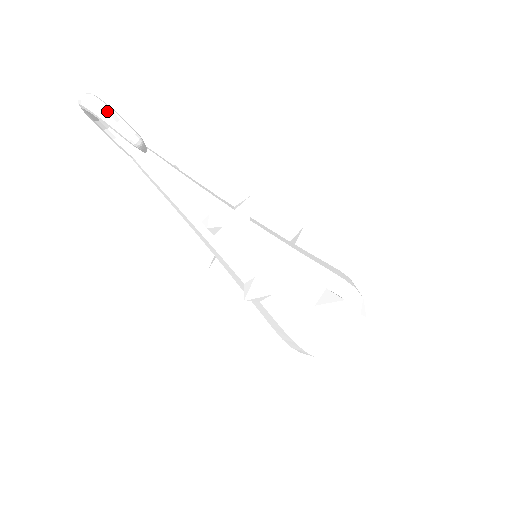
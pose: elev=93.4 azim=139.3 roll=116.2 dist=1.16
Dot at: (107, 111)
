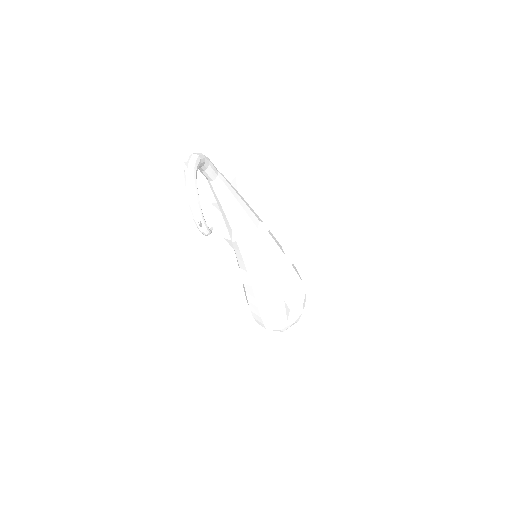
Dot at: (198, 217)
